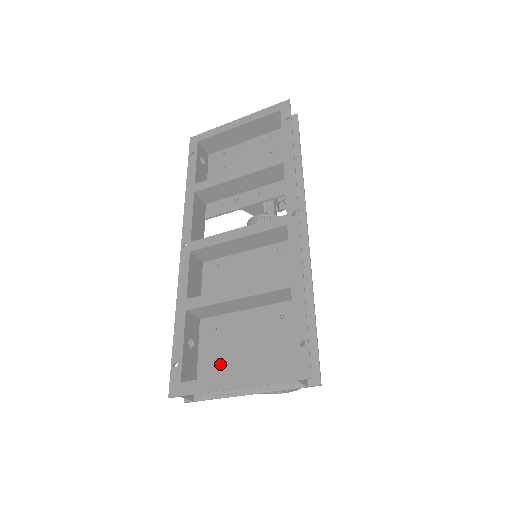
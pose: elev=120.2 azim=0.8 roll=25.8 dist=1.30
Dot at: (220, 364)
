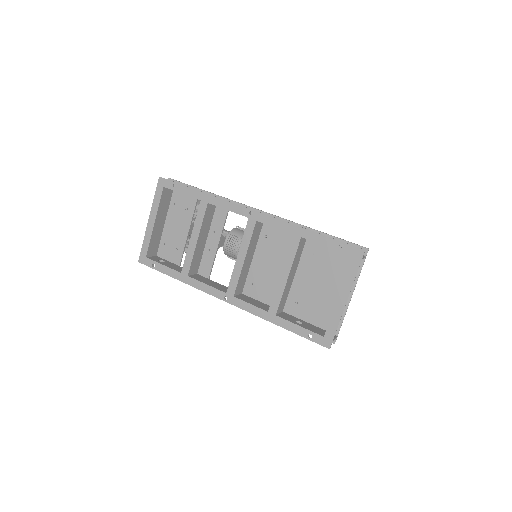
Dot at: (322, 309)
